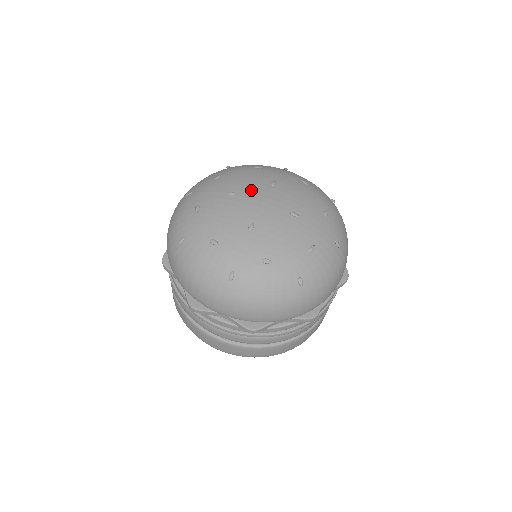
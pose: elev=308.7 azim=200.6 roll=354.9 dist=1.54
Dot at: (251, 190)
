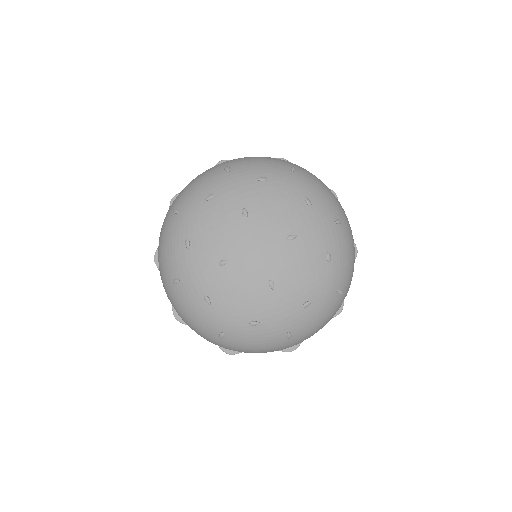
Dot at: (264, 226)
